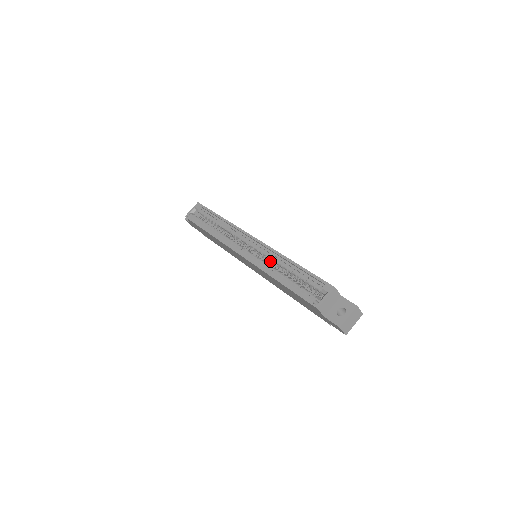
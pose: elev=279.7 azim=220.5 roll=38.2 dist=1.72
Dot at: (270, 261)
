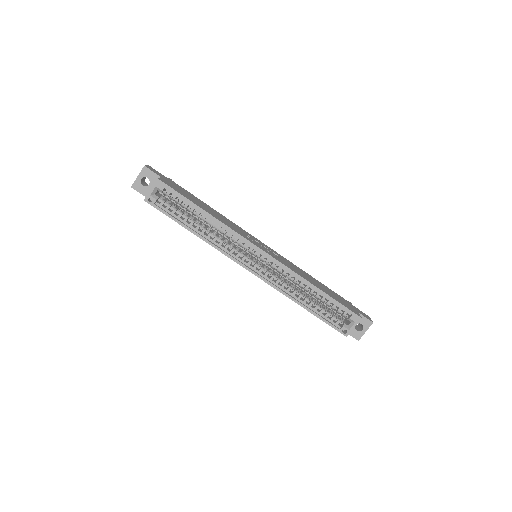
Dot at: (284, 276)
